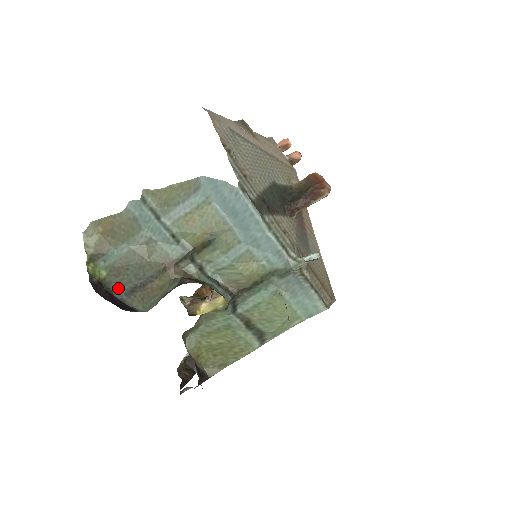
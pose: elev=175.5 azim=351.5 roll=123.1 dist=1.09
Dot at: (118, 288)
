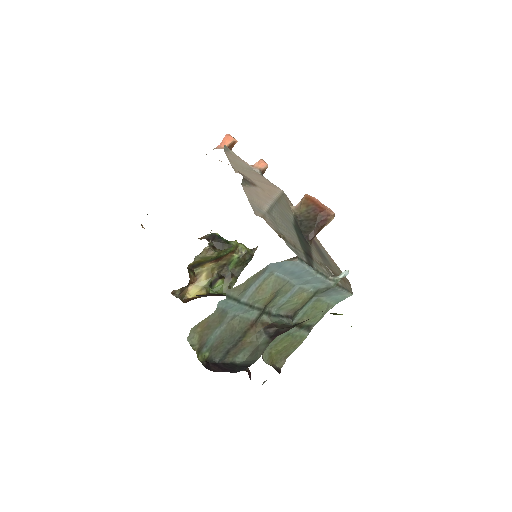
Dot at: (217, 356)
